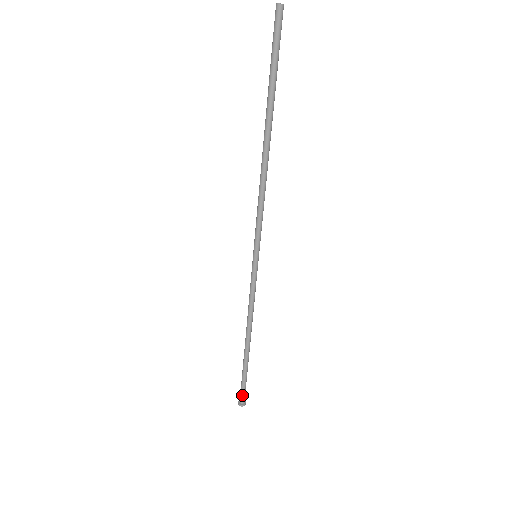
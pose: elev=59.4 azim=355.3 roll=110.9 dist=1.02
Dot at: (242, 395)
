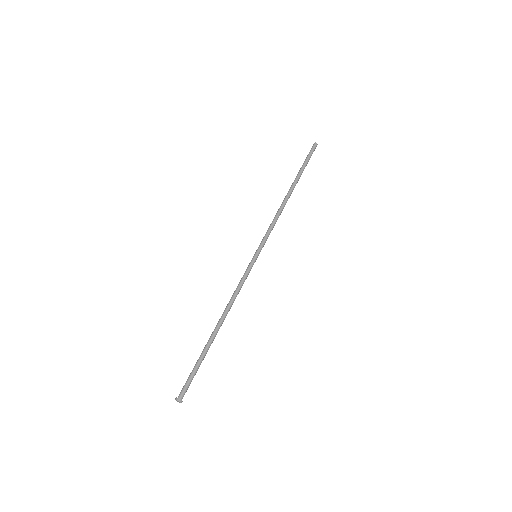
Dot at: (185, 387)
